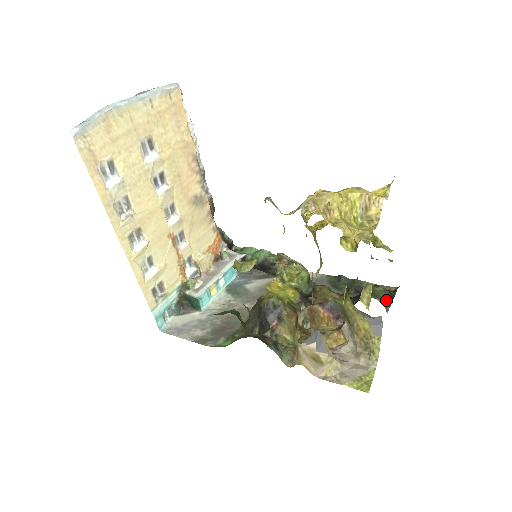
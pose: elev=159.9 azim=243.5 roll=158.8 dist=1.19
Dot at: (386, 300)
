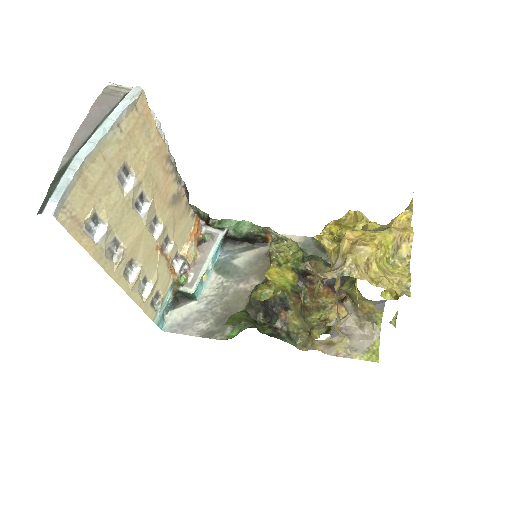
Dot at: occluded
